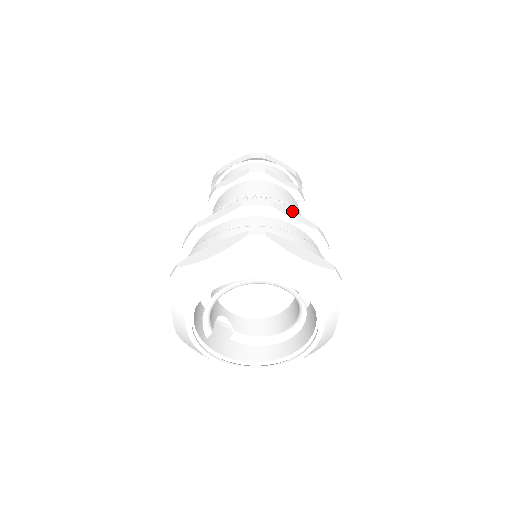
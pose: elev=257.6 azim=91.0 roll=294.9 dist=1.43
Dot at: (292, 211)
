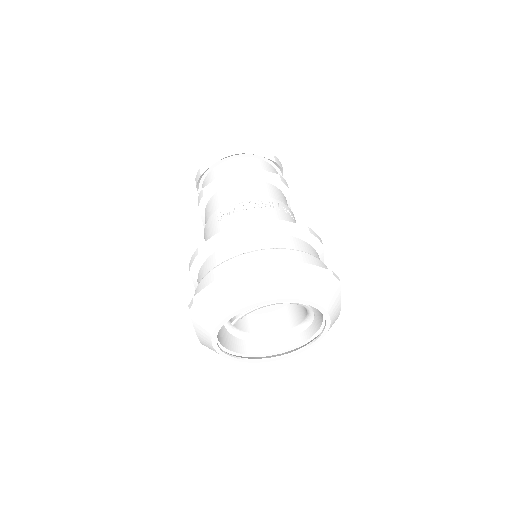
Dot at: occluded
